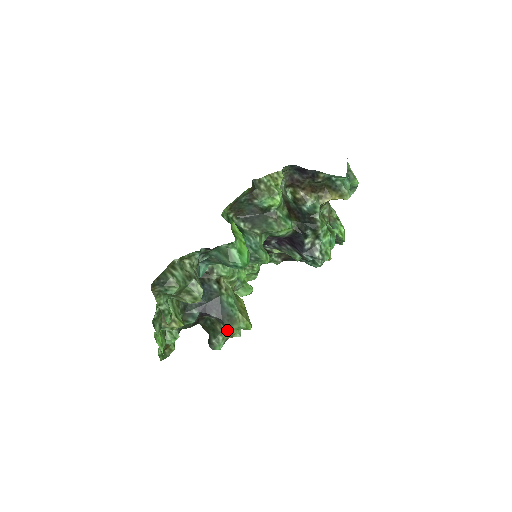
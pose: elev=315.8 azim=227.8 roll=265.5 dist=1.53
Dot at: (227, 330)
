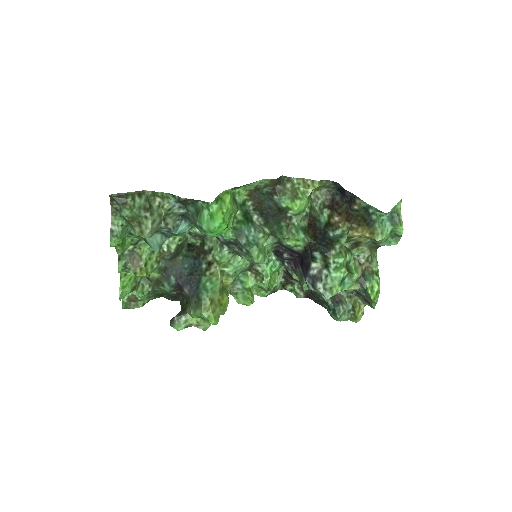
Dot at: (191, 312)
